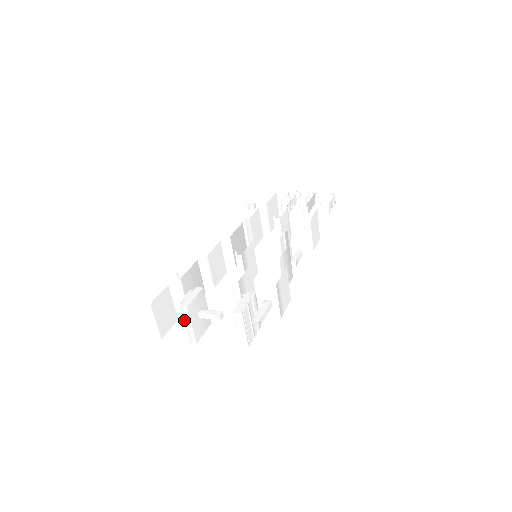
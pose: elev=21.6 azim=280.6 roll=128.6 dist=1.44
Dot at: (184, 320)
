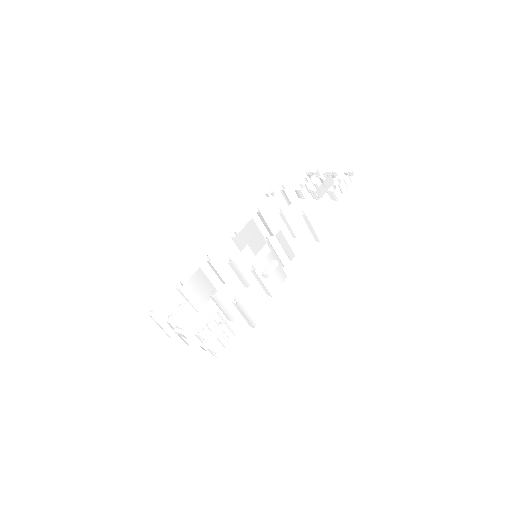
Dot at: occluded
